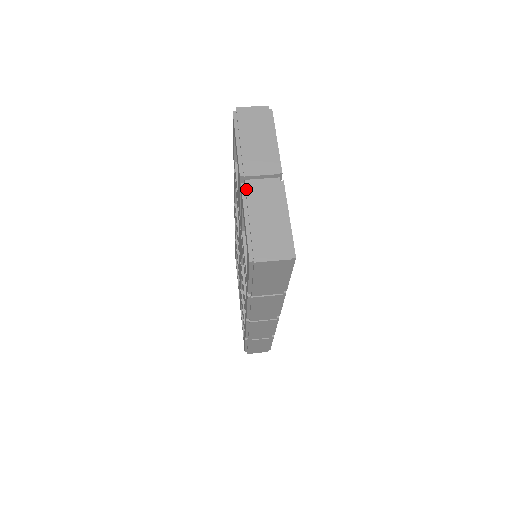
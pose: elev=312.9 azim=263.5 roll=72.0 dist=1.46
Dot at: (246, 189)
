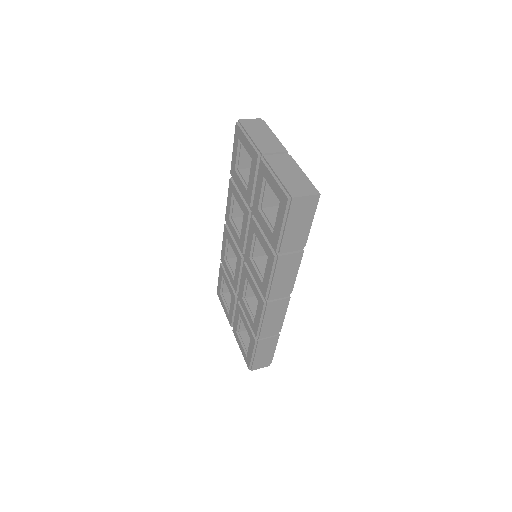
Dot at: (267, 160)
